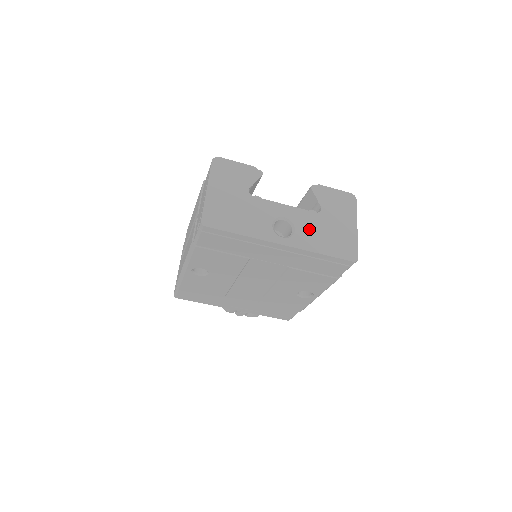
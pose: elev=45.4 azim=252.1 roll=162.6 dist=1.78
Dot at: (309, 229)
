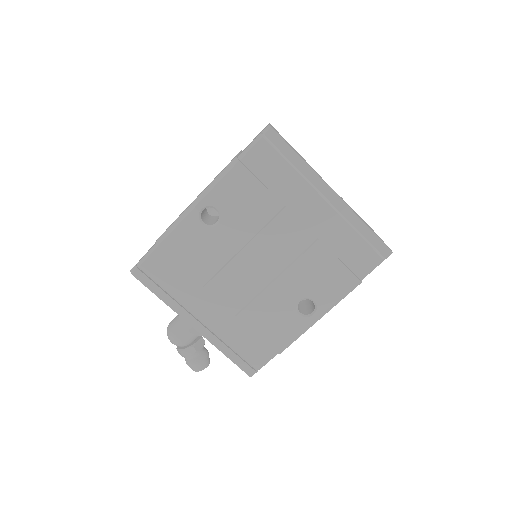
Dot at: occluded
